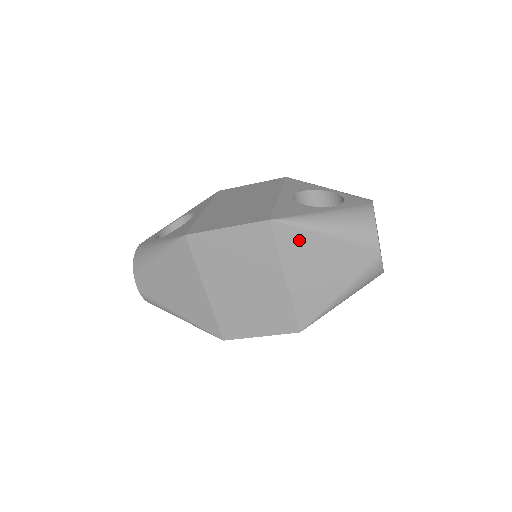
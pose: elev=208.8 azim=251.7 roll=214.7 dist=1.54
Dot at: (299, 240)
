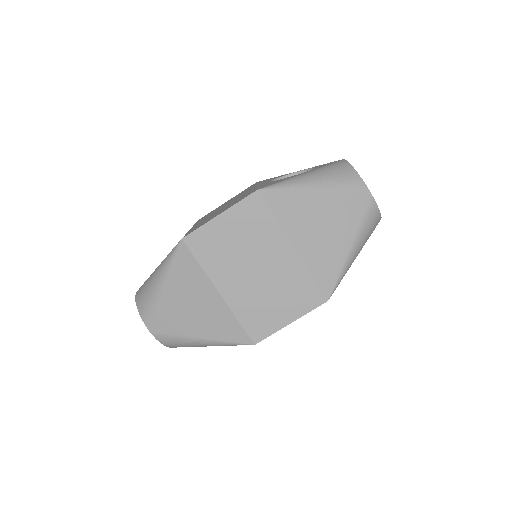
Dot at: (292, 202)
